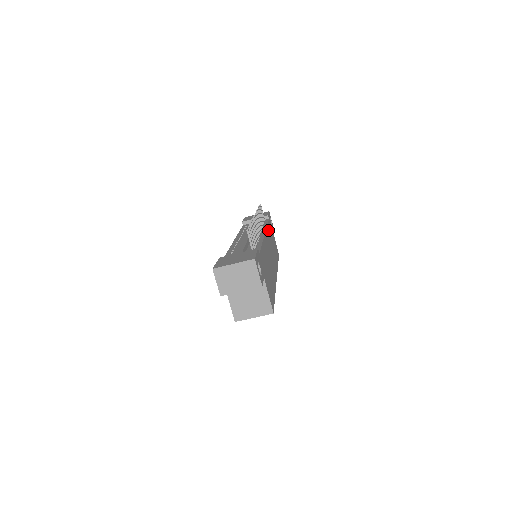
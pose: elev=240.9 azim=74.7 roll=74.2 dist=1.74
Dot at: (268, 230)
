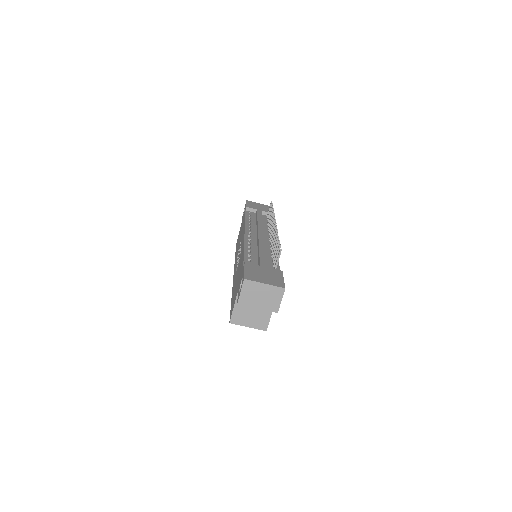
Dot at: occluded
